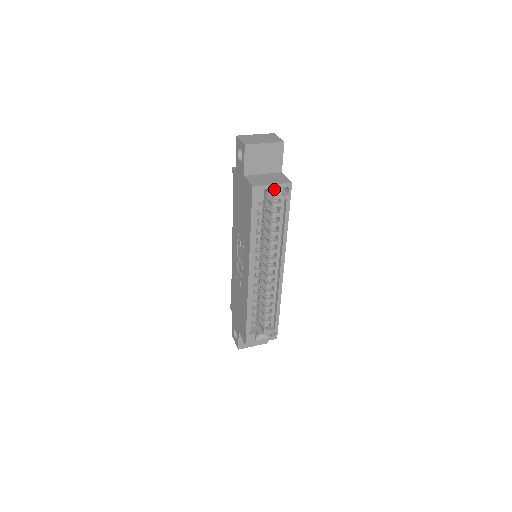
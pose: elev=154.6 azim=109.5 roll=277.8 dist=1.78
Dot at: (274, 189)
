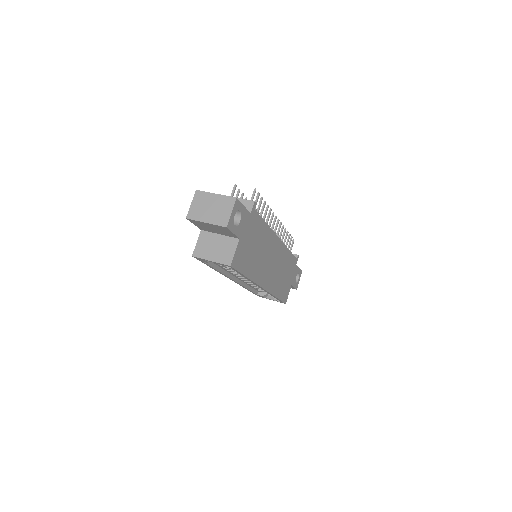
Dot at: occluded
